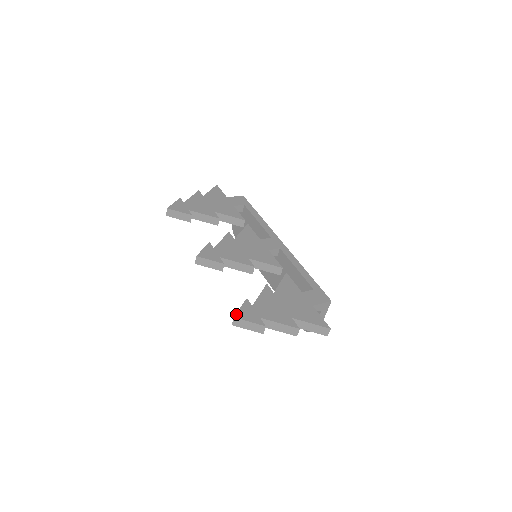
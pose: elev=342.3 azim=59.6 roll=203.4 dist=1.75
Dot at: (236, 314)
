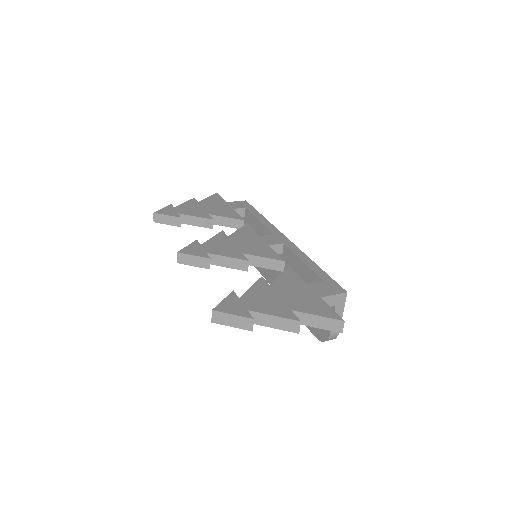
Dot at: (216, 307)
